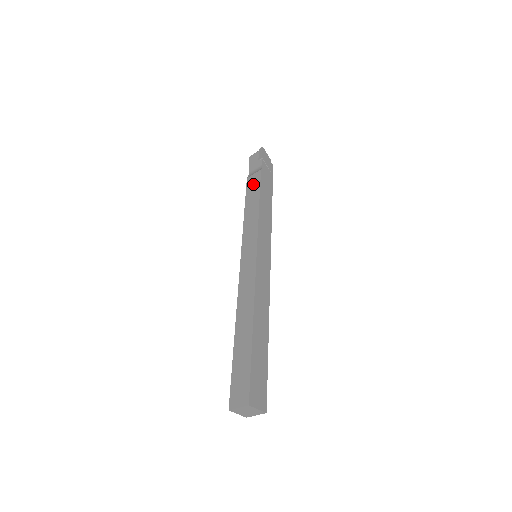
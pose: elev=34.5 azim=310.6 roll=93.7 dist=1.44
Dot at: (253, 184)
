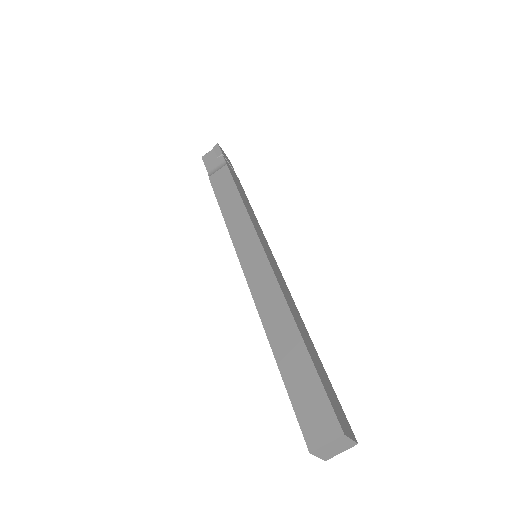
Dot at: (221, 180)
